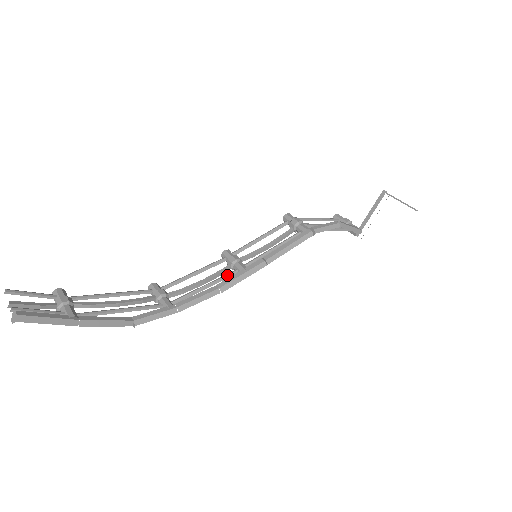
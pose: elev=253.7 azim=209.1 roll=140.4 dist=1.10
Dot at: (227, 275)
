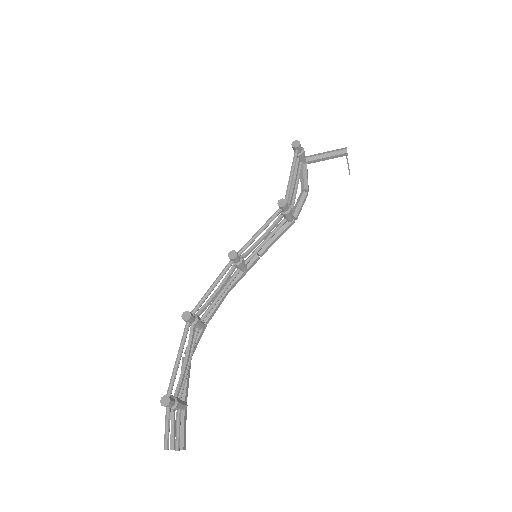
Dot at: (235, 279)
